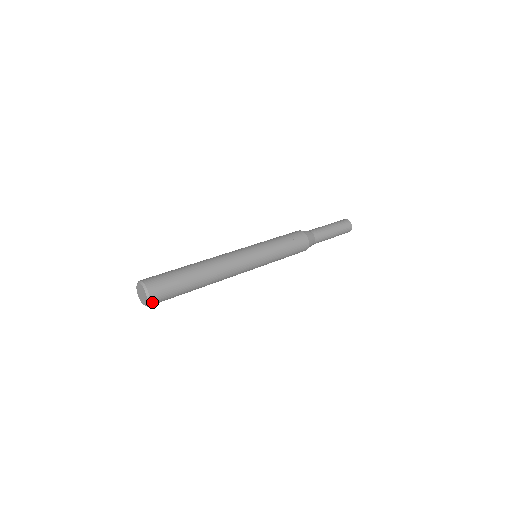
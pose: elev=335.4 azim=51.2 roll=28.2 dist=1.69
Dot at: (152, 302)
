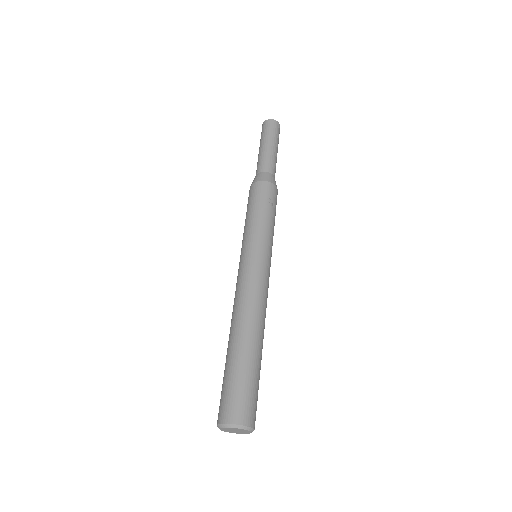
Dot at: occluded
